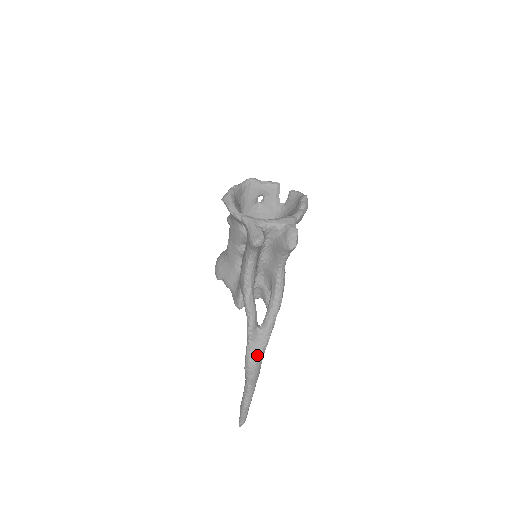
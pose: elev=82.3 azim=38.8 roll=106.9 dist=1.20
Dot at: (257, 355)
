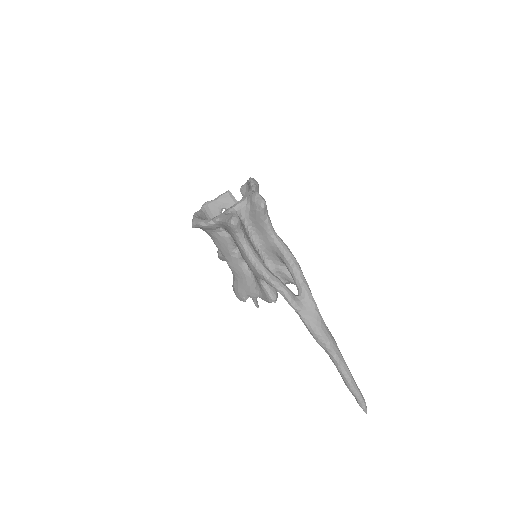
Dot at: (316, 320)
